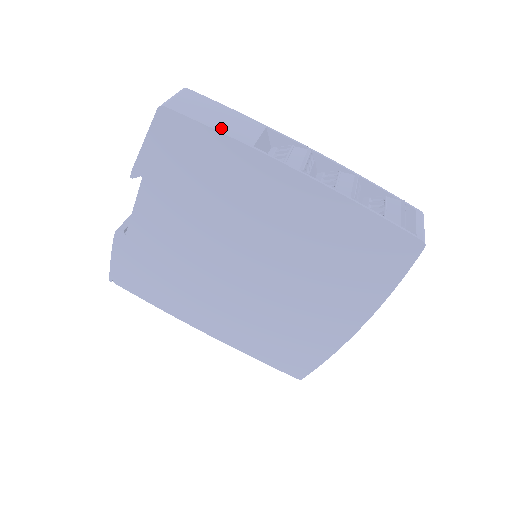
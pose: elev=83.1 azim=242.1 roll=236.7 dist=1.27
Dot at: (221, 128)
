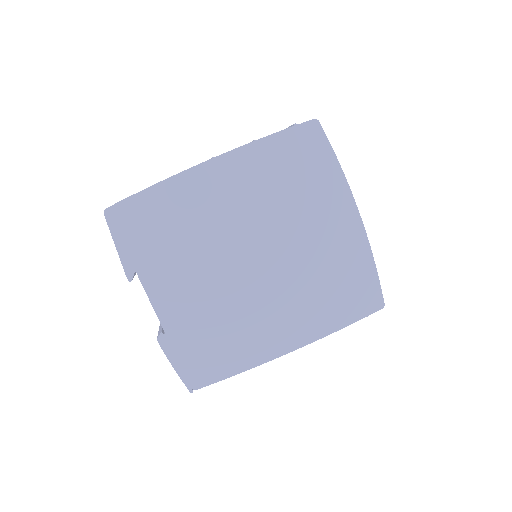
Dot at: (148, 187)
